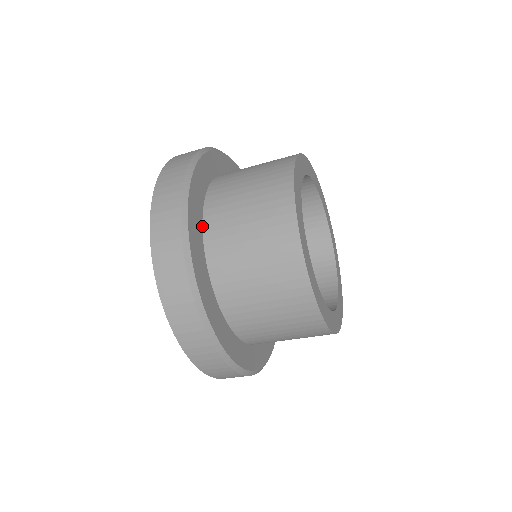
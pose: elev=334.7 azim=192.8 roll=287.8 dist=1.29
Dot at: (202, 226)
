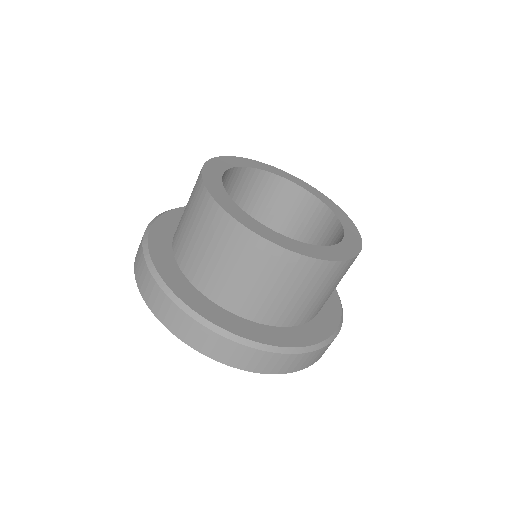
Dot at: occluded
